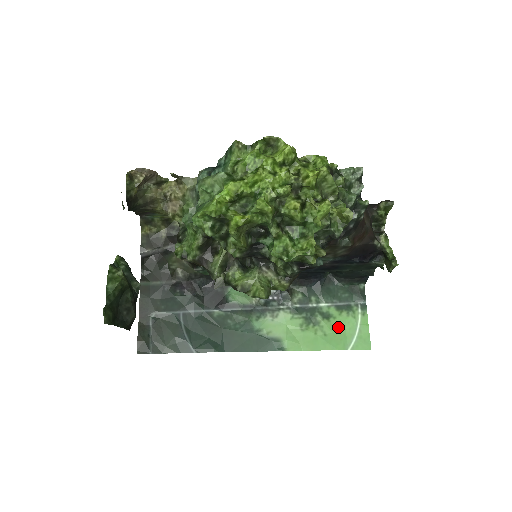
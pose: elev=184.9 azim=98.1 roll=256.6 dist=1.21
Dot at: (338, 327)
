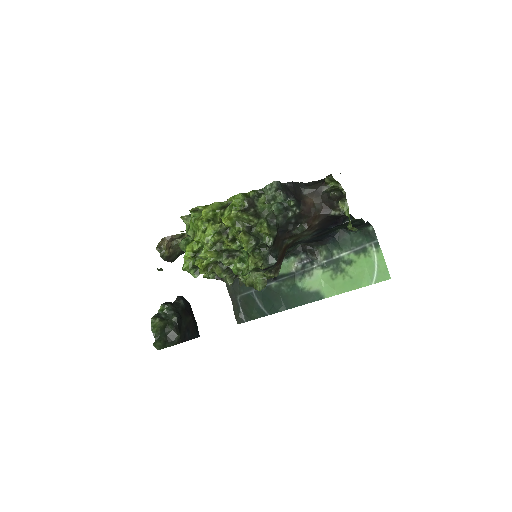
Dot at: (360, 268)
